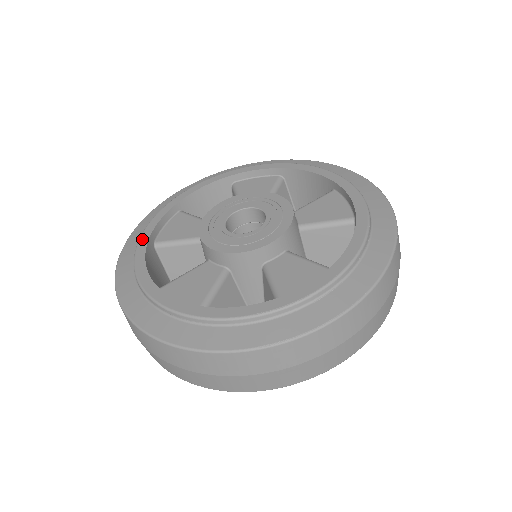
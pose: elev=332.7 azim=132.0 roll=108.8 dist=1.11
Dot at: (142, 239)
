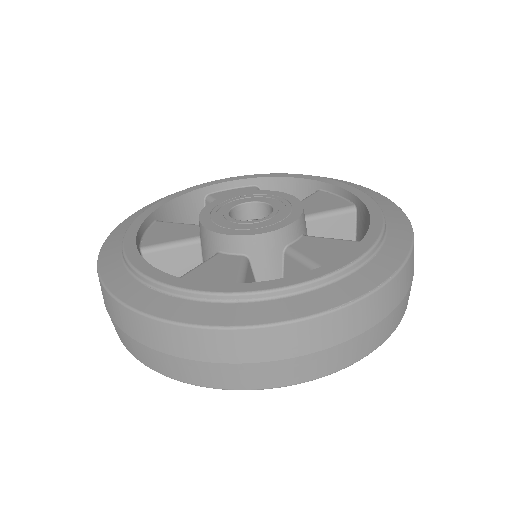
Dot at: (127, 242)
